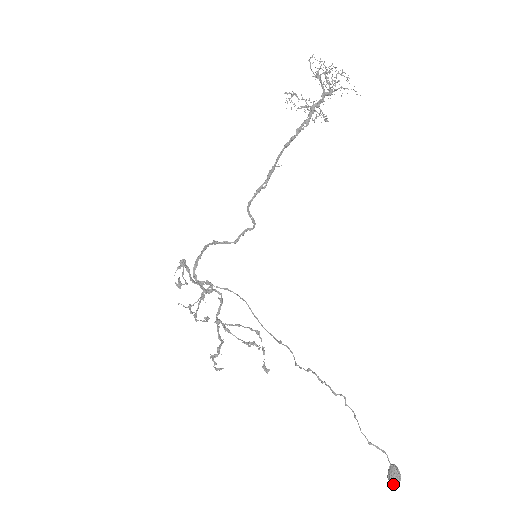
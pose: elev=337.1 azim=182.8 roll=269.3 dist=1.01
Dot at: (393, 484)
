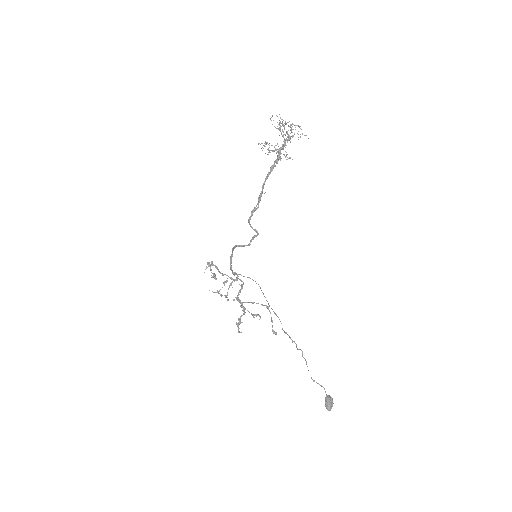
Dot at: (326, 407)
